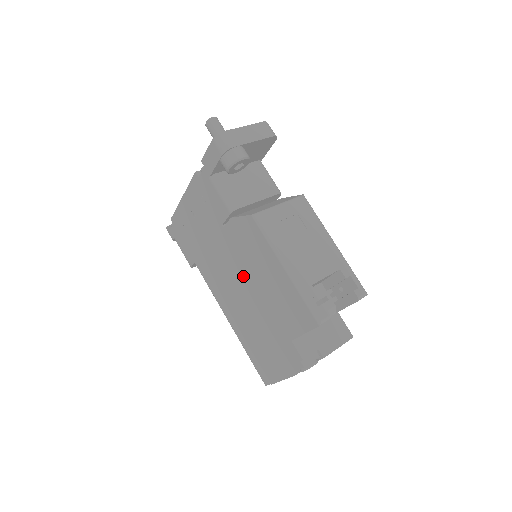
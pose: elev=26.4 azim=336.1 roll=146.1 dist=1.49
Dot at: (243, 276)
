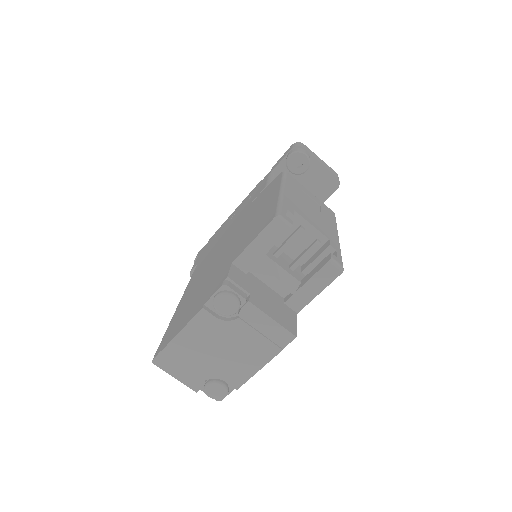
Dot at: (234, 234)
